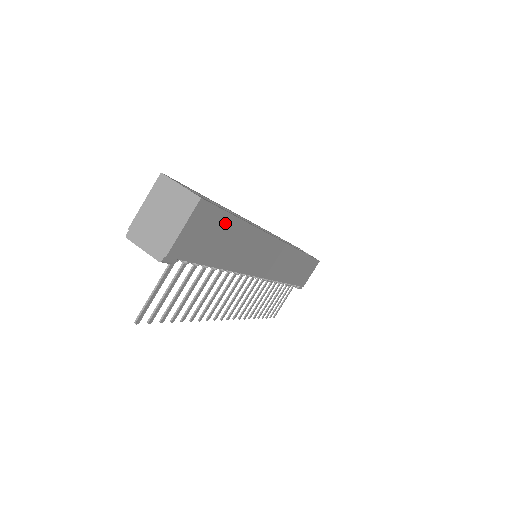
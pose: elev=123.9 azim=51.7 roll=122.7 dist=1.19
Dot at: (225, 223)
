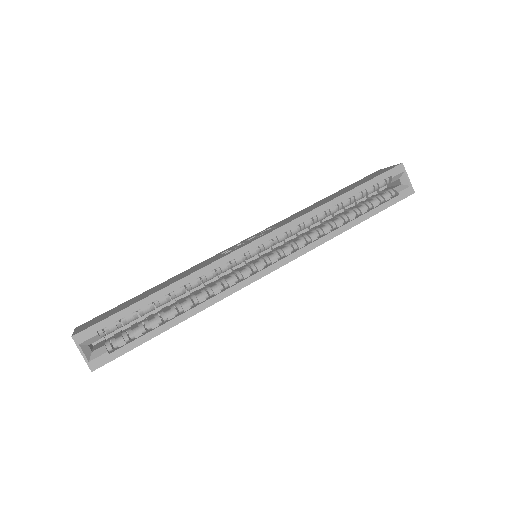
Dot at: (143, 341)
